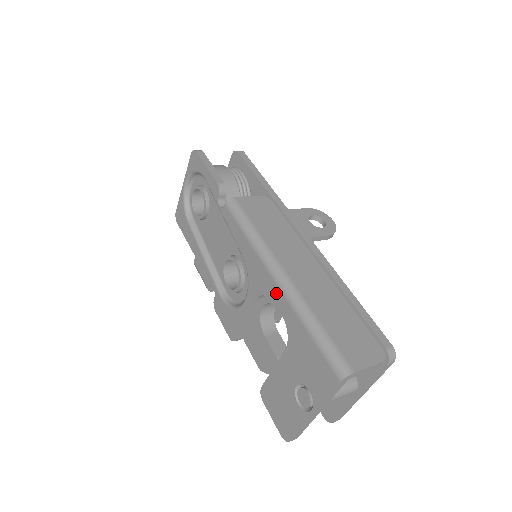
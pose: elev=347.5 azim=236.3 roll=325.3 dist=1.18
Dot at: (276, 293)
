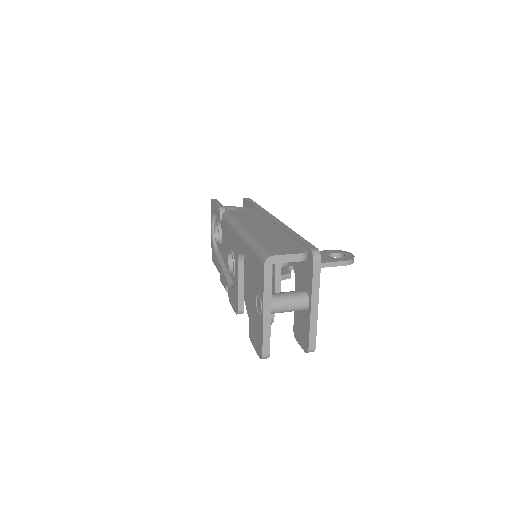
Dot at: (241, 244)
